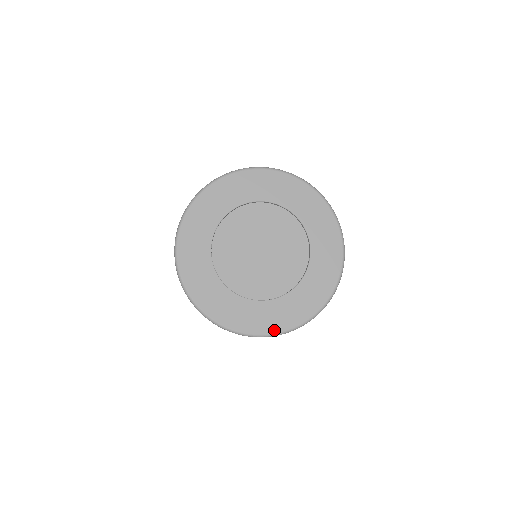
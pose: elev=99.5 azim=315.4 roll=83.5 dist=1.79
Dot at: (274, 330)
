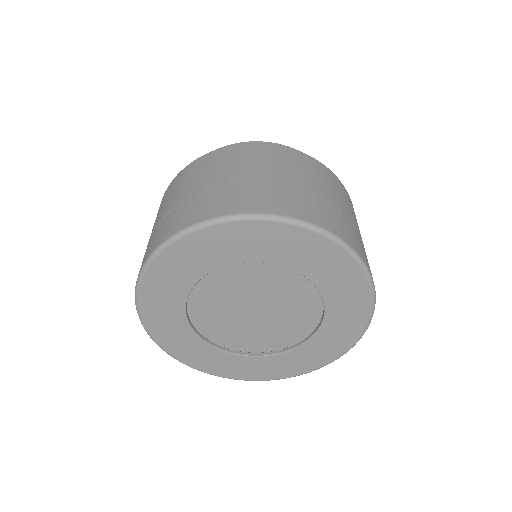
Dot at: (181, 358)
